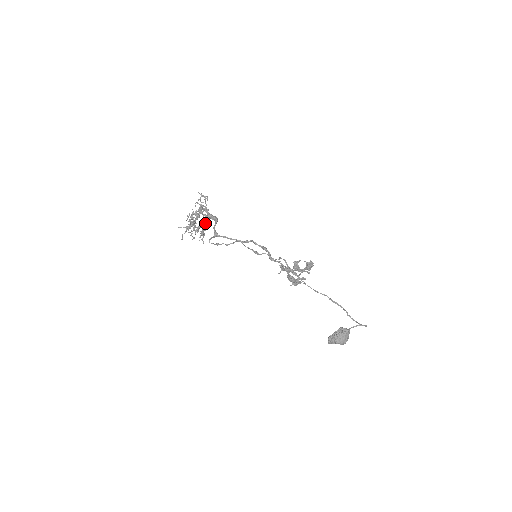
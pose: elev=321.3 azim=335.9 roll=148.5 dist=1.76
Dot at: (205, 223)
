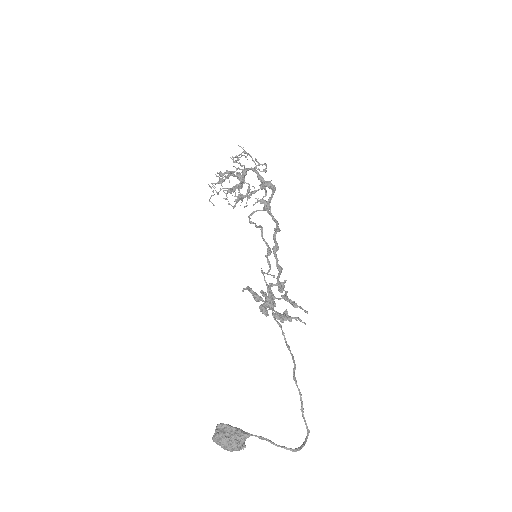
Dot at: (247, 190)
